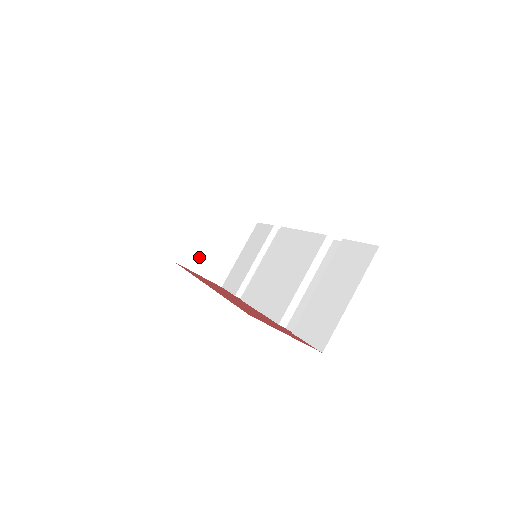
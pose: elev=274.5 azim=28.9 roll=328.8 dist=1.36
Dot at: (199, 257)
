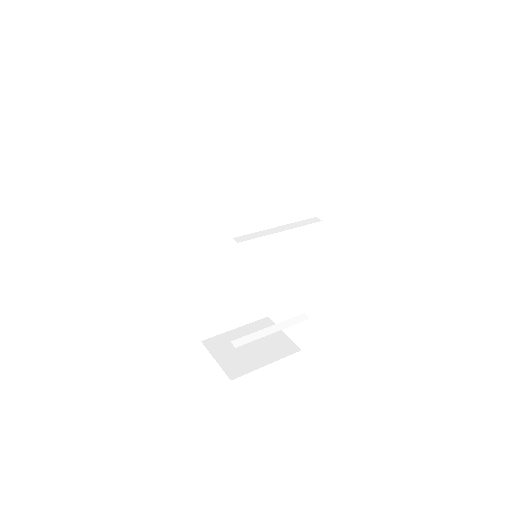
Dot at: (226, 349)
